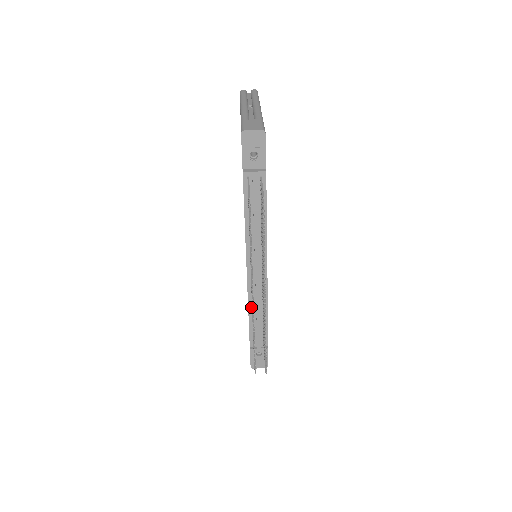
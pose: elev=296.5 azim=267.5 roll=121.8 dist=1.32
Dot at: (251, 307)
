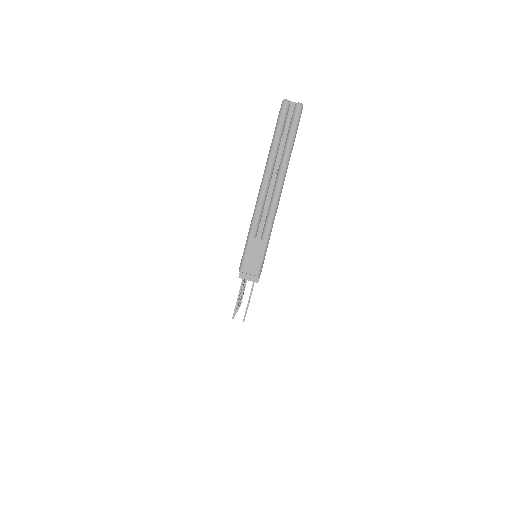
Dot at: occluded
